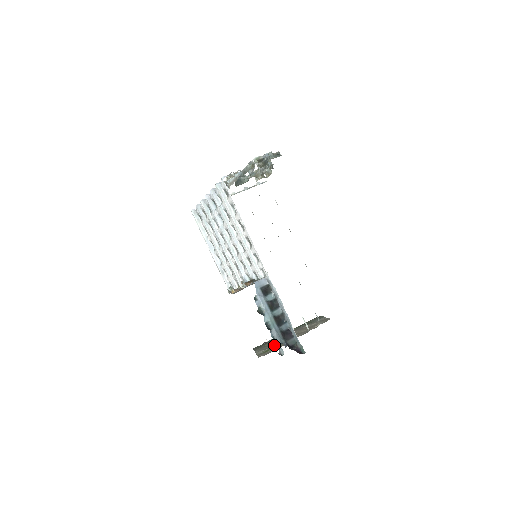
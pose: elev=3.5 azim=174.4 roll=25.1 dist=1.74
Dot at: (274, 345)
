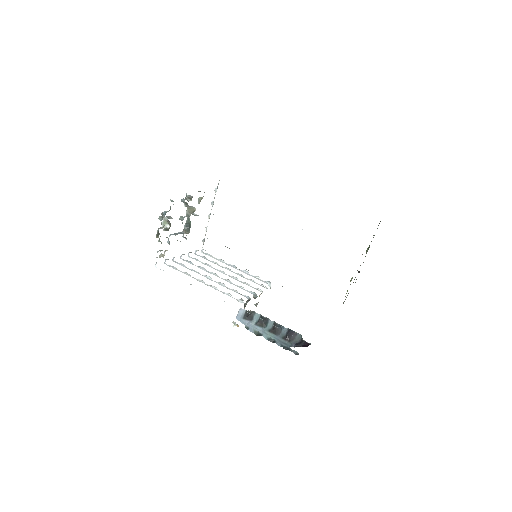
Dot at: occluded
